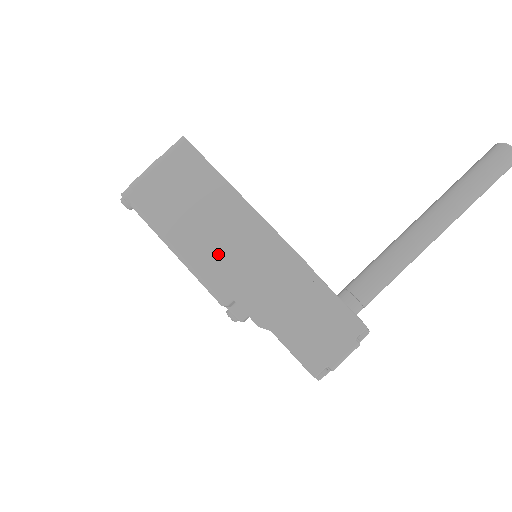
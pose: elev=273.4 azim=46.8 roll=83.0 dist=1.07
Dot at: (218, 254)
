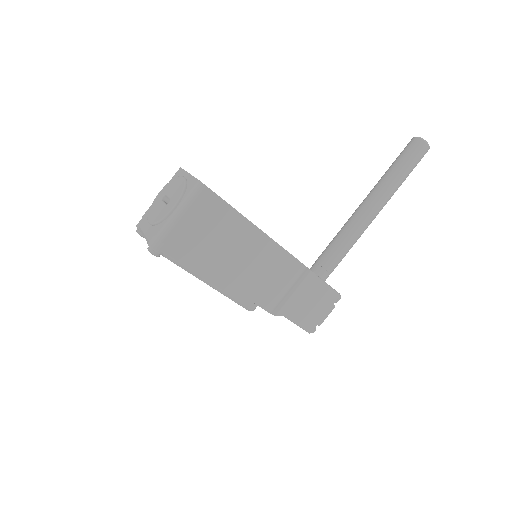
Dot at: (245, 278)
